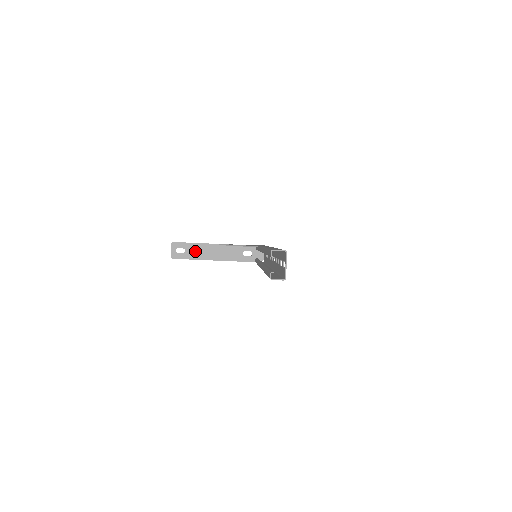
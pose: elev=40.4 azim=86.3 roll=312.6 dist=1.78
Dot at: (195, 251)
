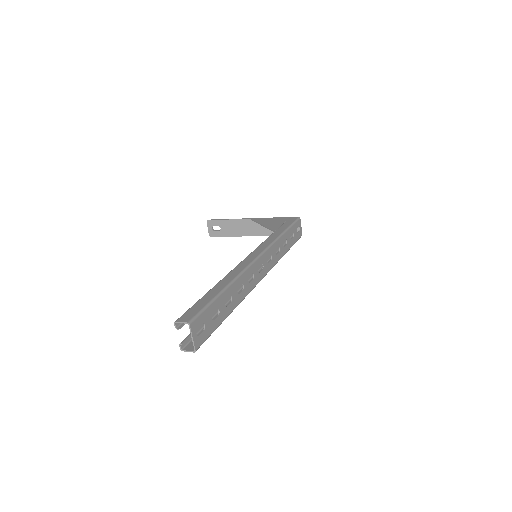
Dot at: (230, 228)
